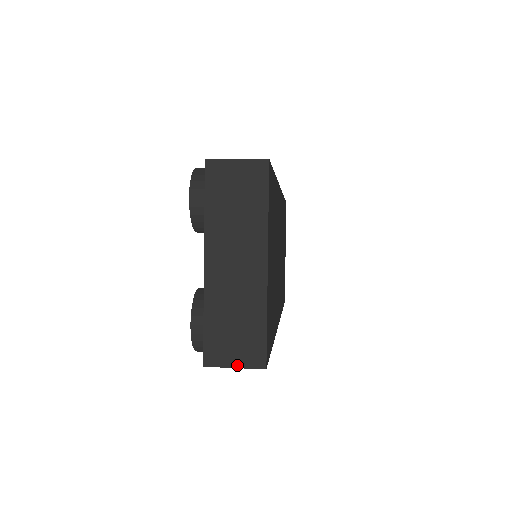
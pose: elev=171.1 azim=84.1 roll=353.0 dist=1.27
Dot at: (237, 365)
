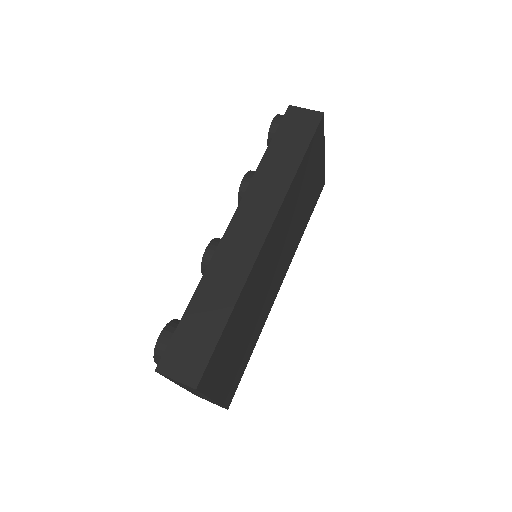
Dot at: occluded
